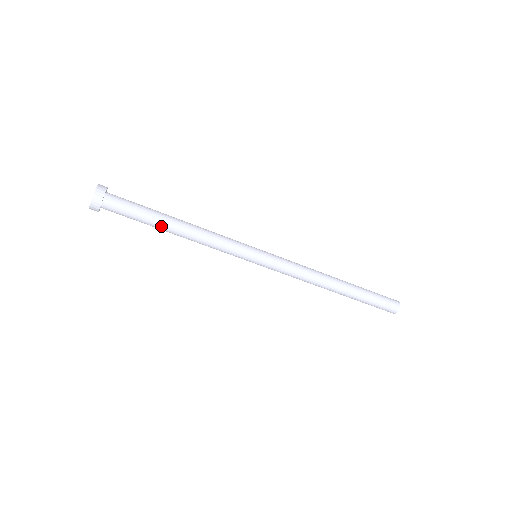
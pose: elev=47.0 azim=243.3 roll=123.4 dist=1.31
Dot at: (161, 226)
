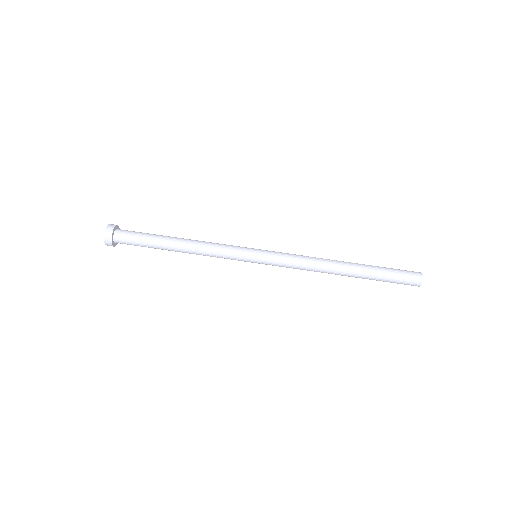
Dot at: (165, 238)
